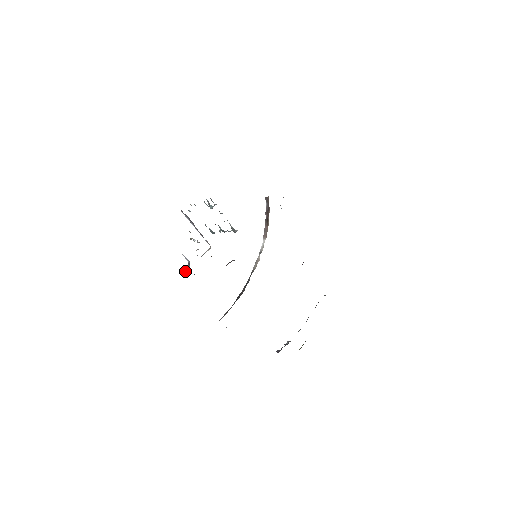
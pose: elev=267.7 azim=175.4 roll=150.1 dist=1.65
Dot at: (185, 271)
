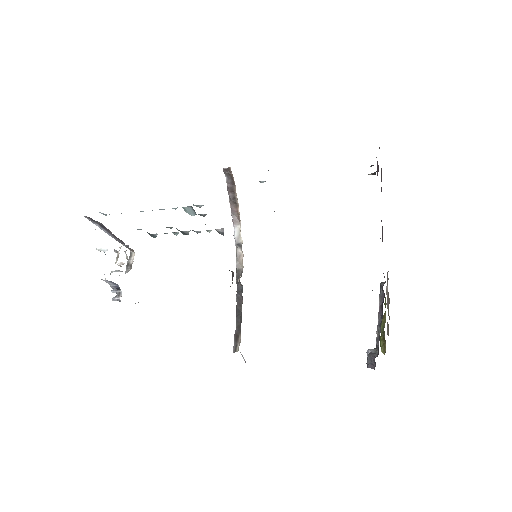
Dot at: occluded
